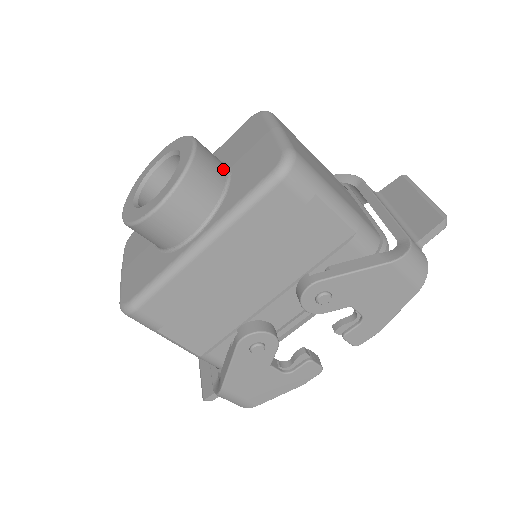
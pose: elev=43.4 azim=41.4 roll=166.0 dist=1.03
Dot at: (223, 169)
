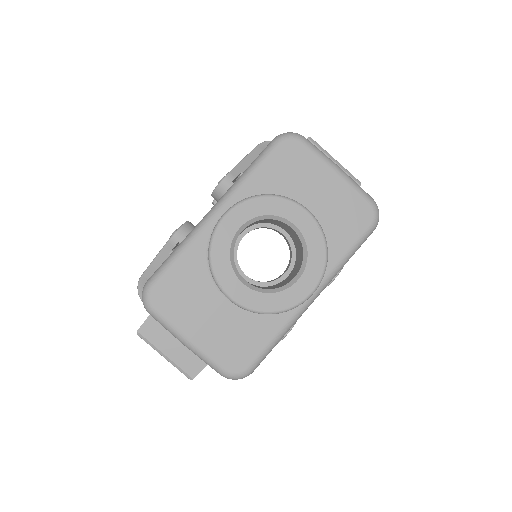
Dot at: occluded
